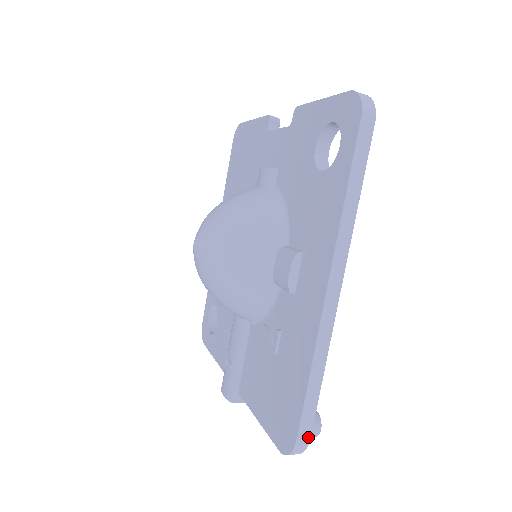
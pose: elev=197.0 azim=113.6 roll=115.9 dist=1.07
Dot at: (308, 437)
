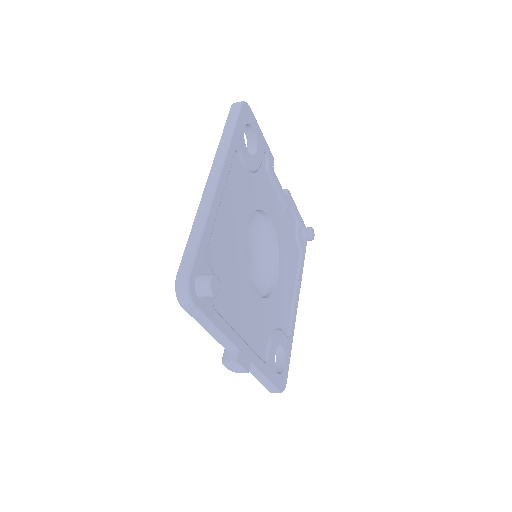
Dot at: (187, 272)
